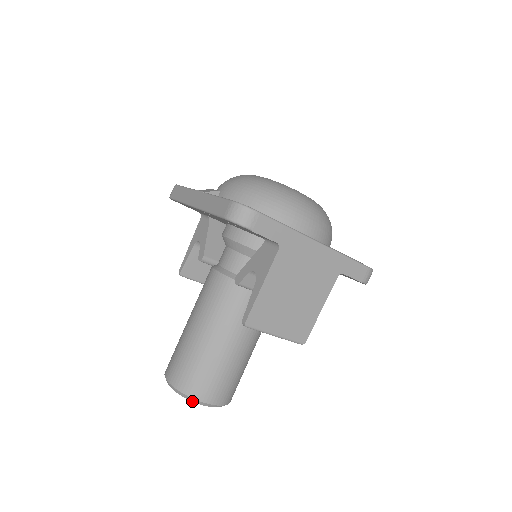
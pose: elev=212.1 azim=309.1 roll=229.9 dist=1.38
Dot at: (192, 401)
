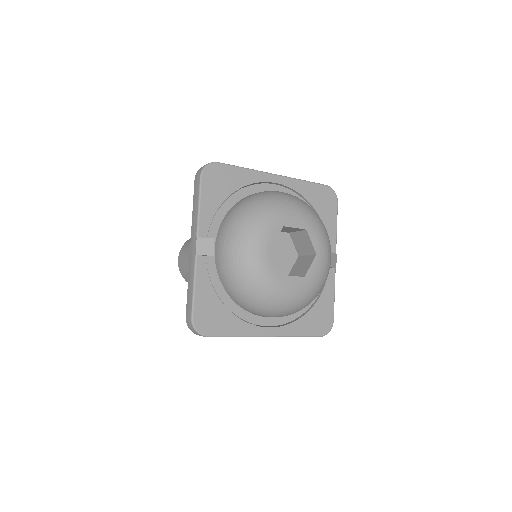
Dot at: occluded
